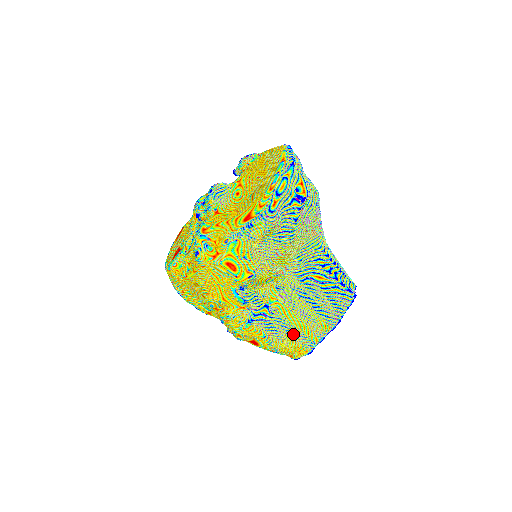
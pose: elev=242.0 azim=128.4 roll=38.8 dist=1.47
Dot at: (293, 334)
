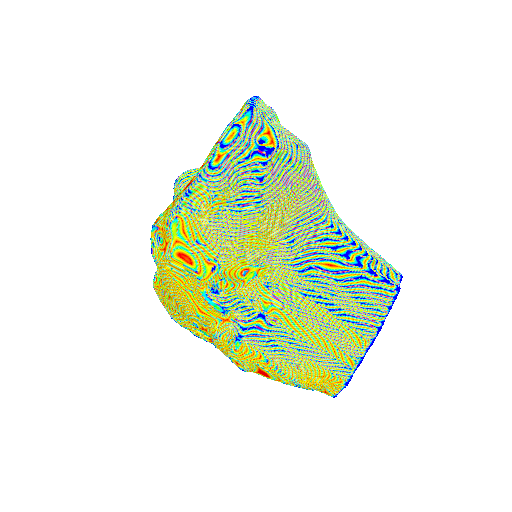
Dot at: (310, 354)
